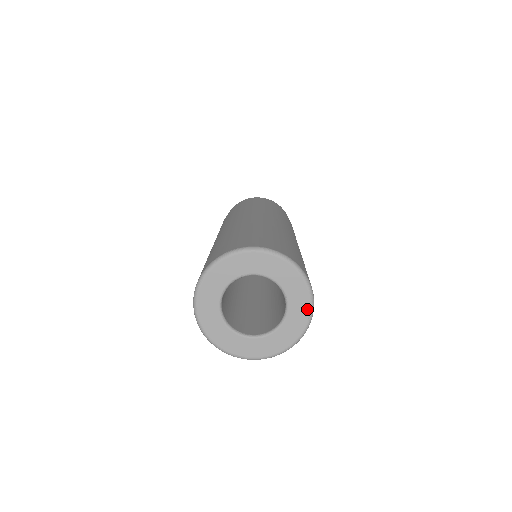
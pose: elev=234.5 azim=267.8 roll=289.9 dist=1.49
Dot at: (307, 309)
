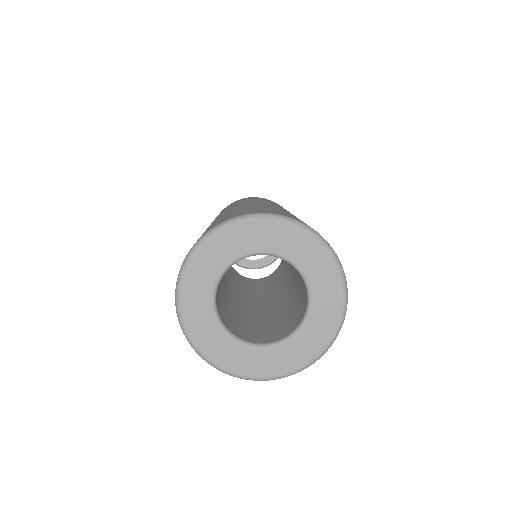
Dot at: (338, 290)
